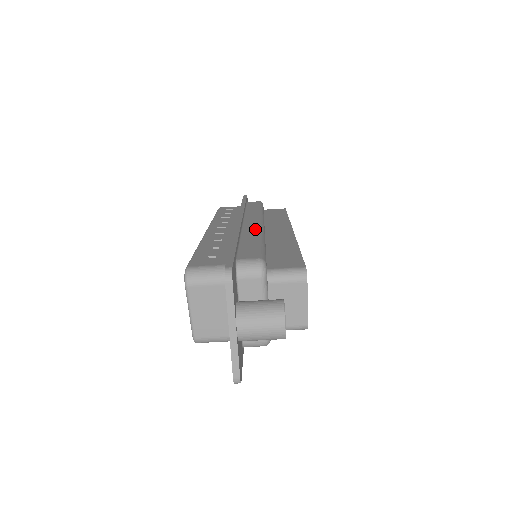
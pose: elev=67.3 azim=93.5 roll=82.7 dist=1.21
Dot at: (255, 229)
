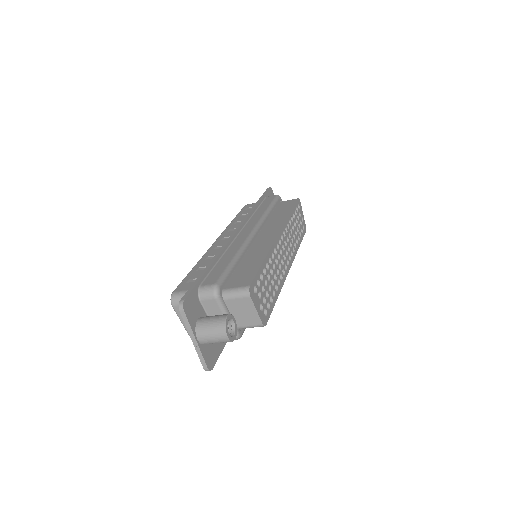
Dot at: (240, 243)
